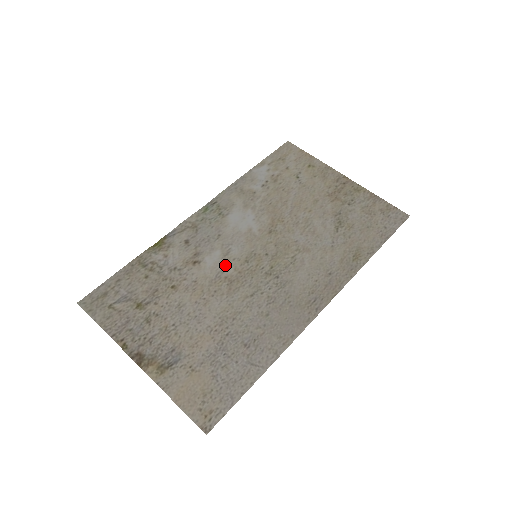
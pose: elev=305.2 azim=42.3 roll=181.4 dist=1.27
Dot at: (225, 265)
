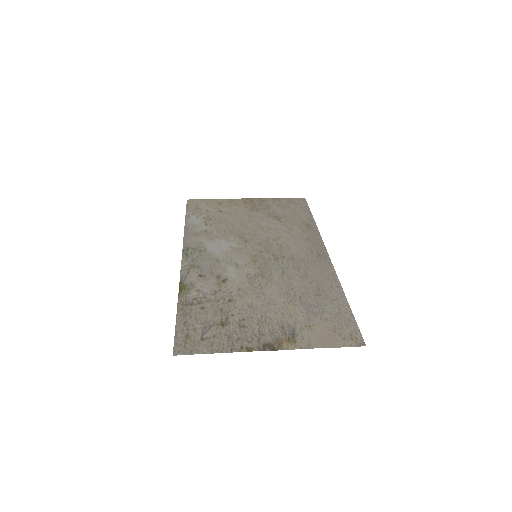
Dot at: (245, 271)
